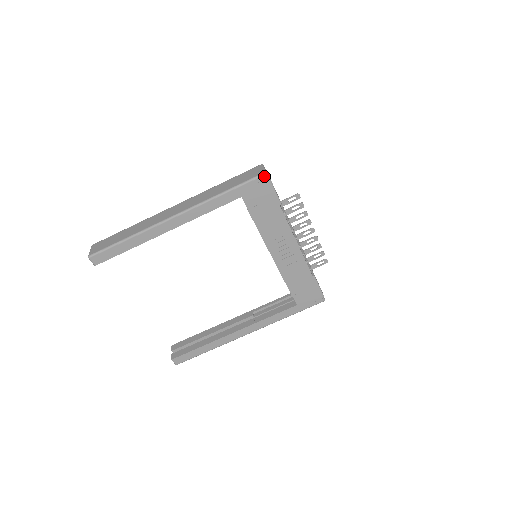
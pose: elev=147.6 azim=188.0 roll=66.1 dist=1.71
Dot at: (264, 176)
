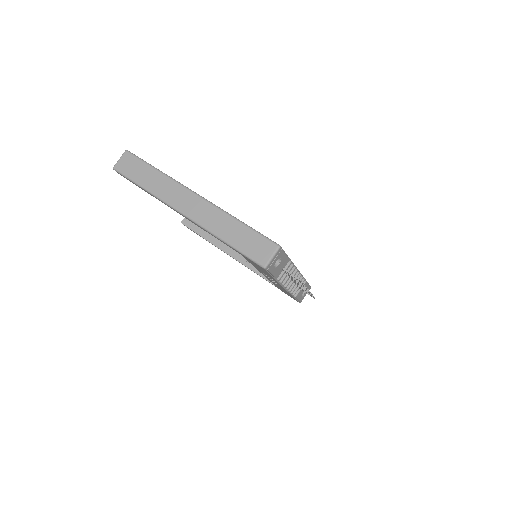
Dot at: (262, 267)
